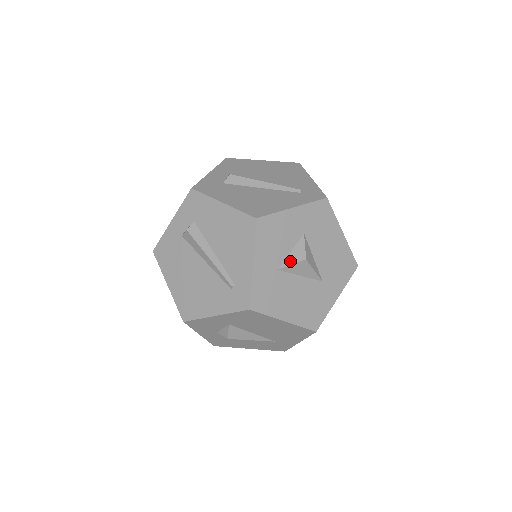
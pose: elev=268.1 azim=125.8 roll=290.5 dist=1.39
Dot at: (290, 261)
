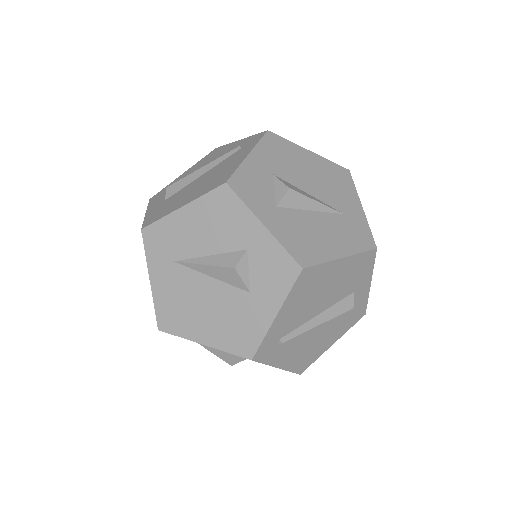
Dot at: occluded
